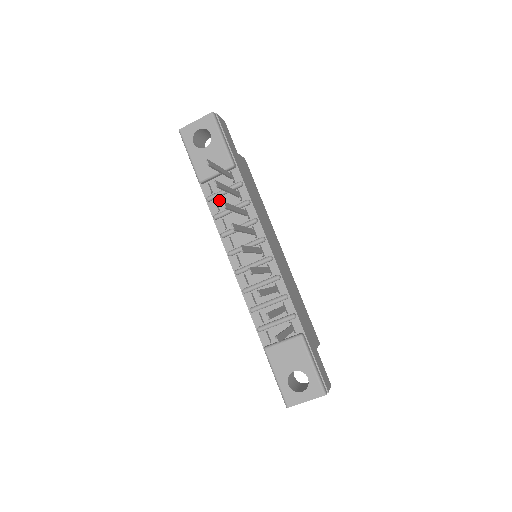
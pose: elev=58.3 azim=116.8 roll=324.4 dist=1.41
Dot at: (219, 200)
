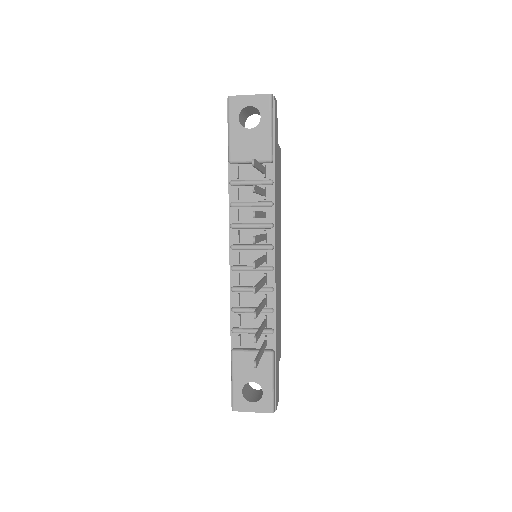
Dot at: (242, 189)
